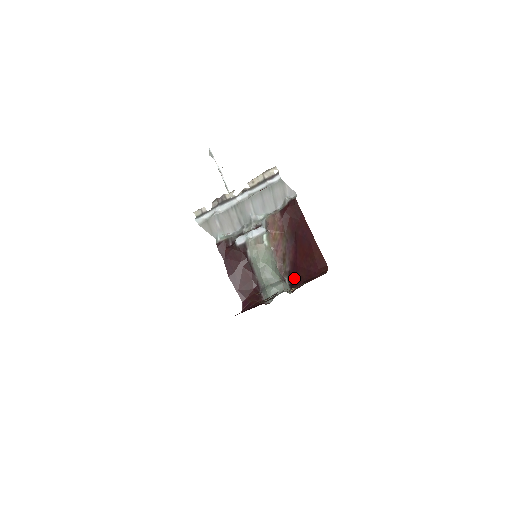
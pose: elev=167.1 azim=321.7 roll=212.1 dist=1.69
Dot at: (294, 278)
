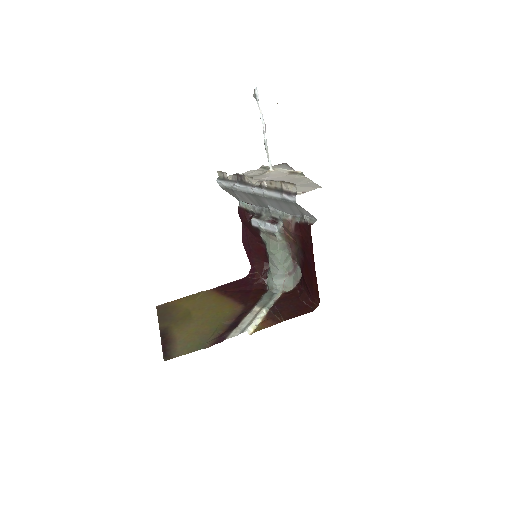
Dot at: occluded
